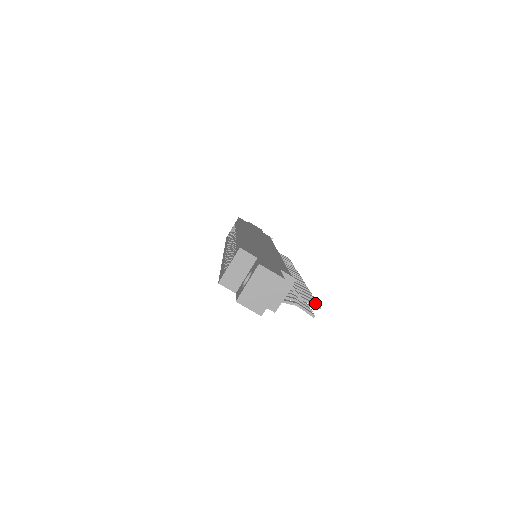
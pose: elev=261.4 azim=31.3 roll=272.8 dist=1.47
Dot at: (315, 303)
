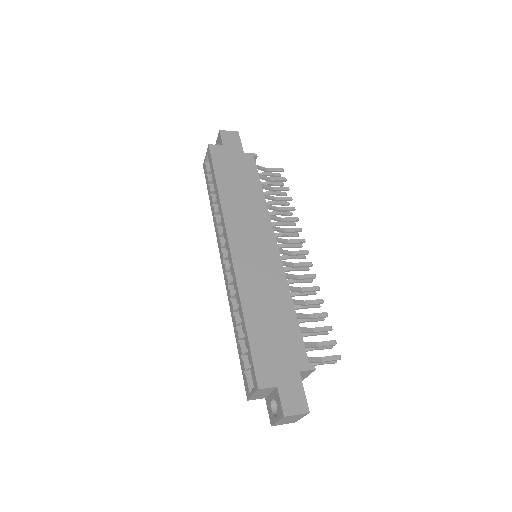
Dot at: (335, 356)
